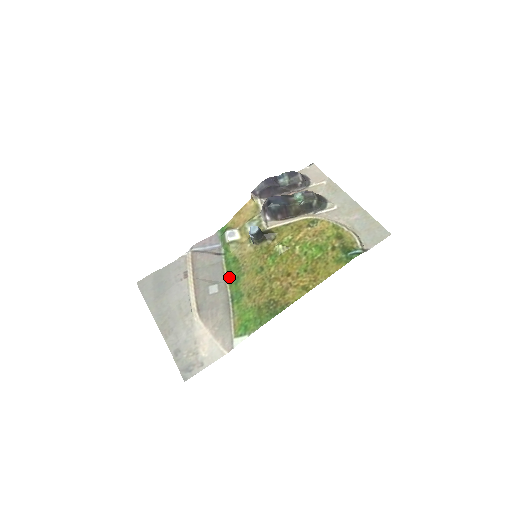
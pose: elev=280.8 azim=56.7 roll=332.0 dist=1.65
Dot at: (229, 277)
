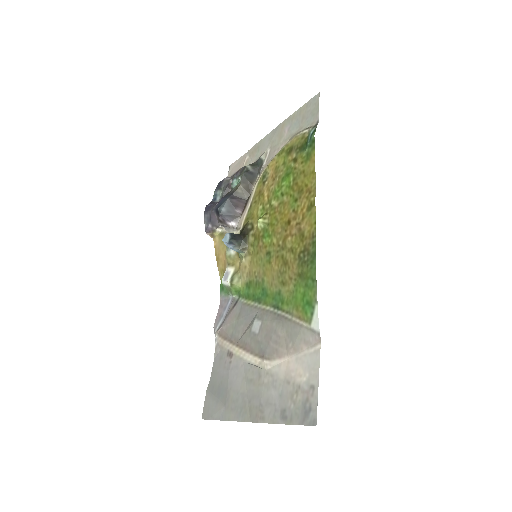
Dot at: (258, 301)
